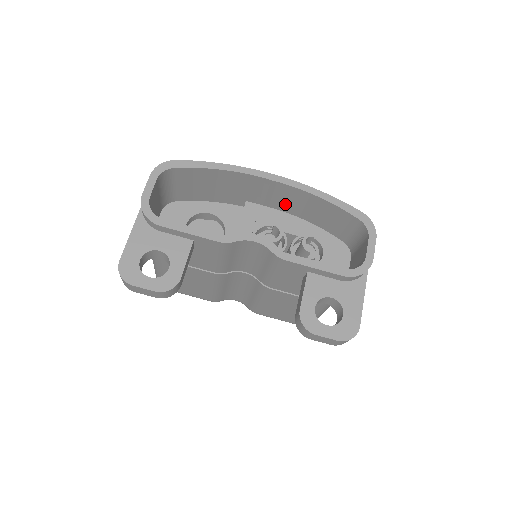
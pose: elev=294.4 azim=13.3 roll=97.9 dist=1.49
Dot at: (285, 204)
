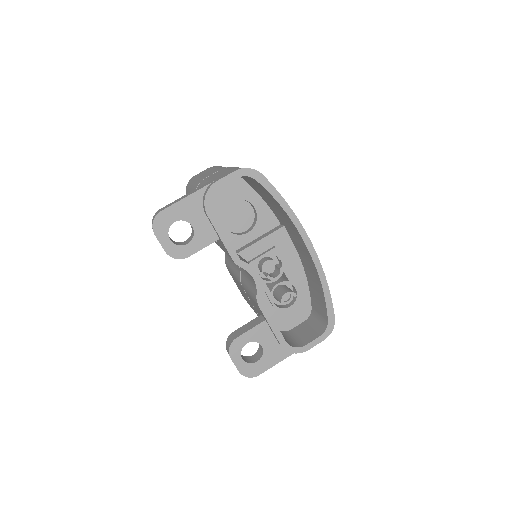
Dot at: (303, 257)
